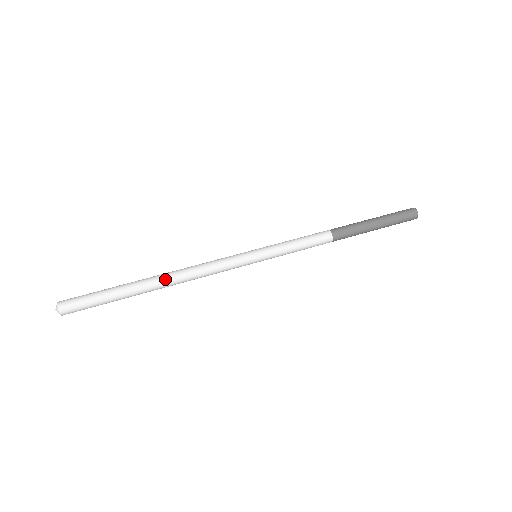
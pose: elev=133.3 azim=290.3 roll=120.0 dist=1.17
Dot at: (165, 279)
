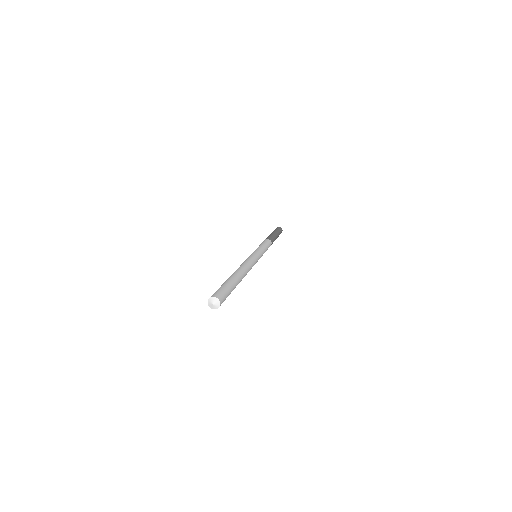
Dot at: (240, 270)
